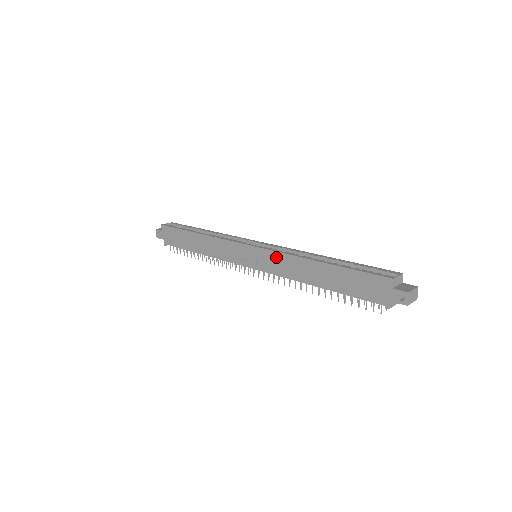
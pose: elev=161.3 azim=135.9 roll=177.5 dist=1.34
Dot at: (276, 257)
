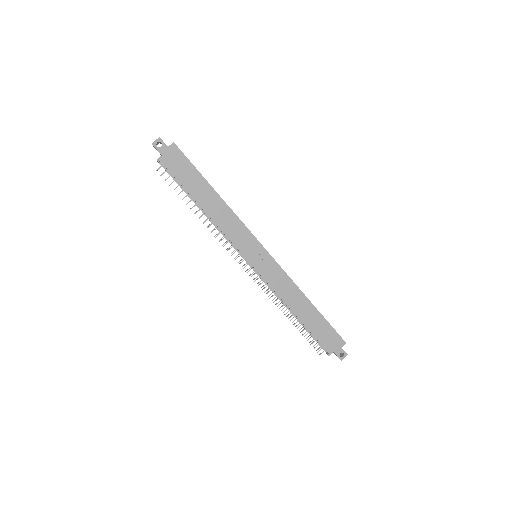
Dot at: (282, 275)
